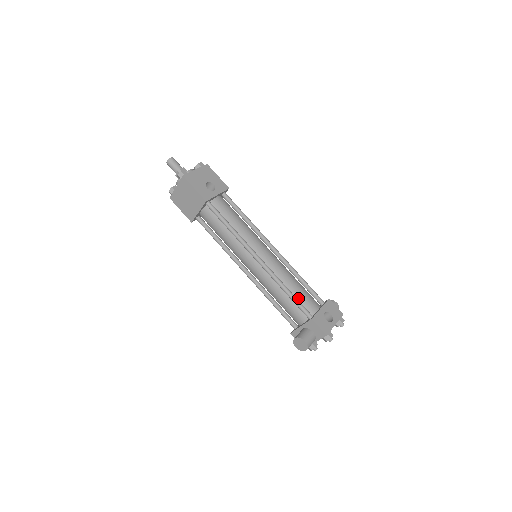
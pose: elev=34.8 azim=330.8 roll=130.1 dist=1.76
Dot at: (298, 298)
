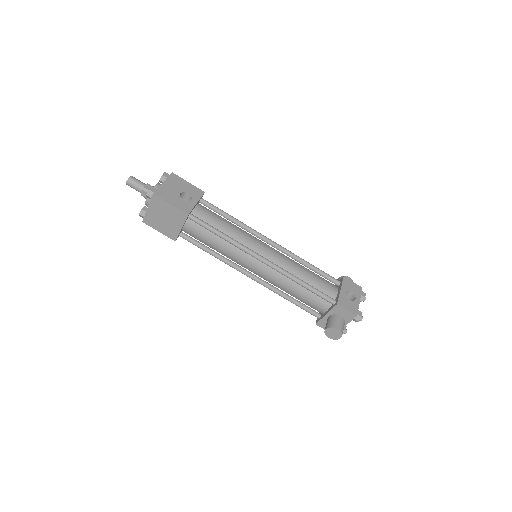
Dot at: (315, 287)
